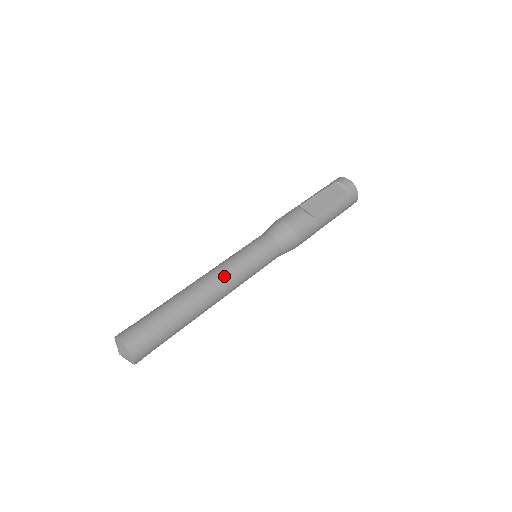
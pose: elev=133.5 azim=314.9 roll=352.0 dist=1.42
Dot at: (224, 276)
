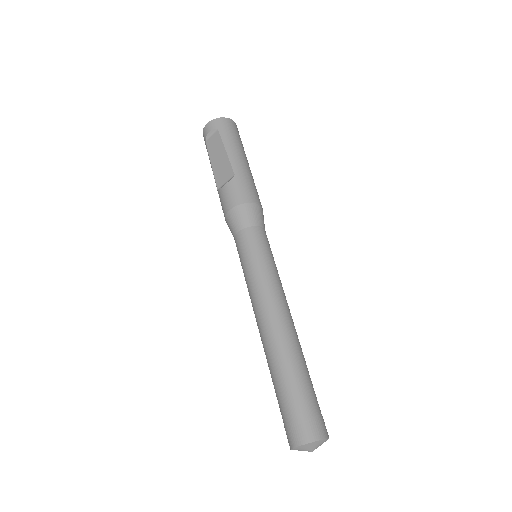
Dot at: (263, 302)
